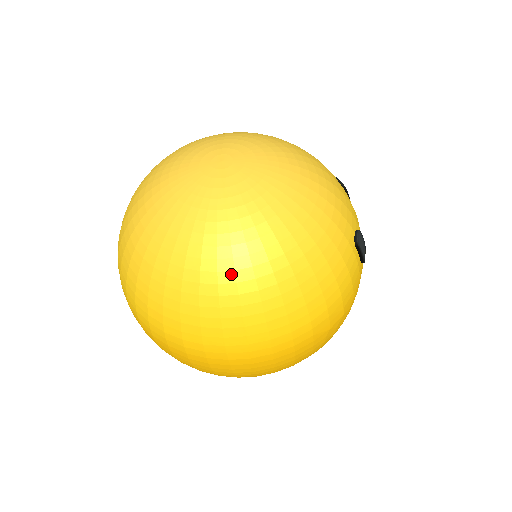
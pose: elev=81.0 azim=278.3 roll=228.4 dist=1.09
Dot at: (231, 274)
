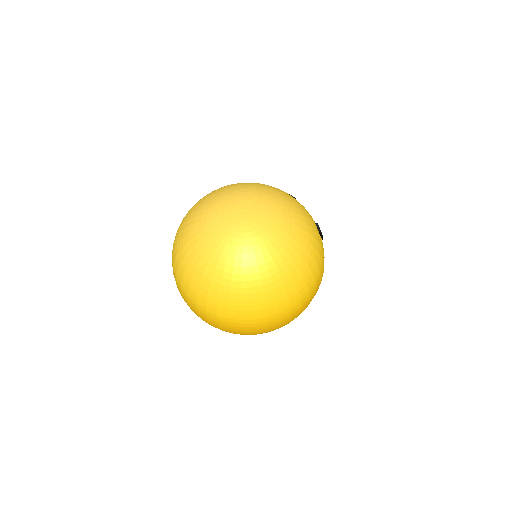
Dot at: (277, 275)
